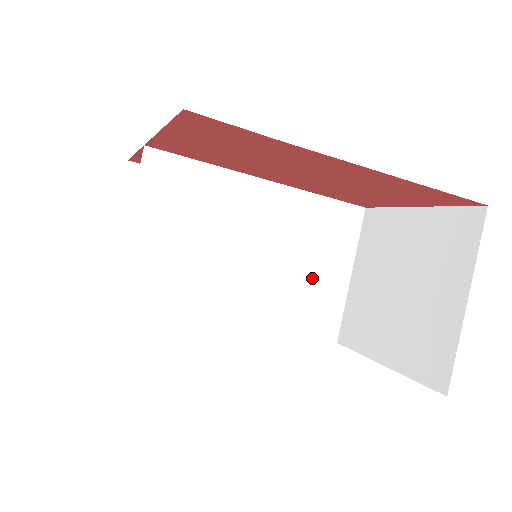
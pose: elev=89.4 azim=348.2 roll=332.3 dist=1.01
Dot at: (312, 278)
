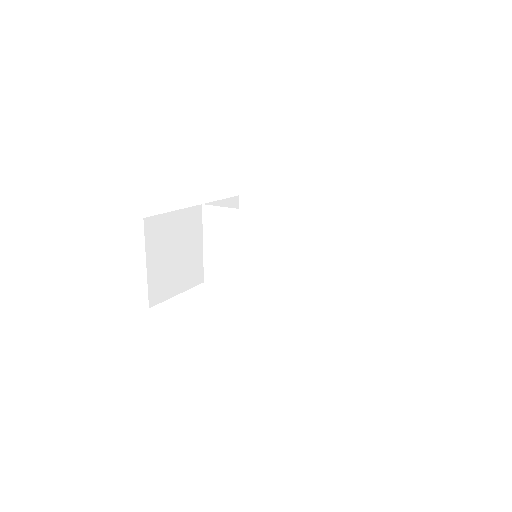
Dot at: (297, 268)
